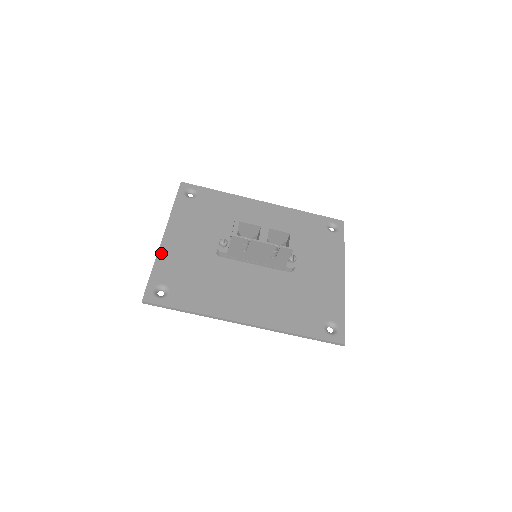
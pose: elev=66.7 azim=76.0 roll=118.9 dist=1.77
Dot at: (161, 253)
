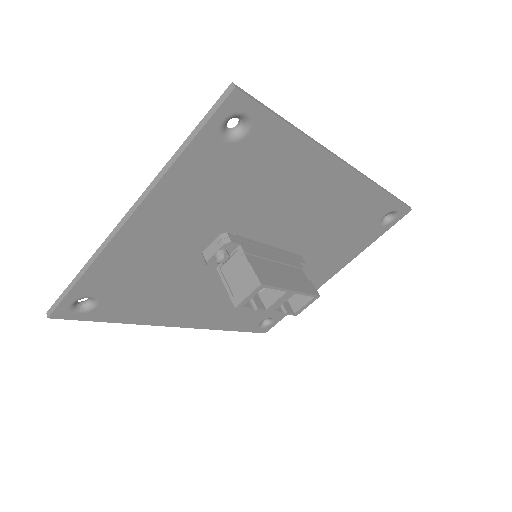
Dot at: (107, 253)
